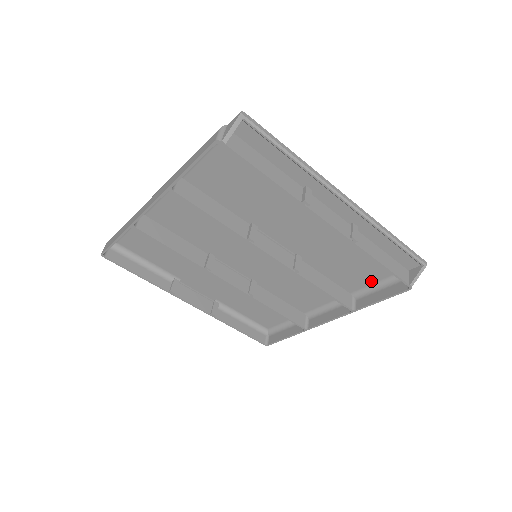
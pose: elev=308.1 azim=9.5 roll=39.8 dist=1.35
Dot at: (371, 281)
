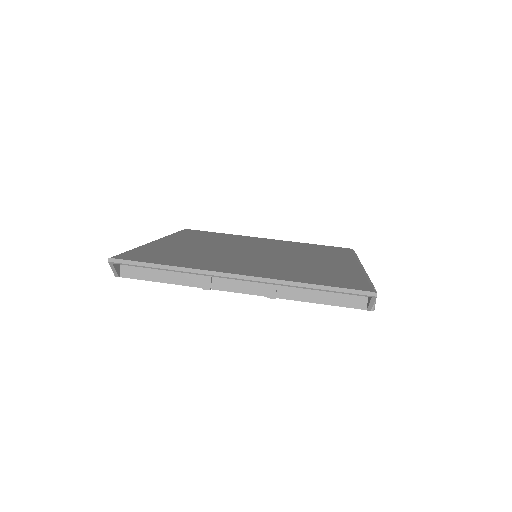
Dot at: occluded
